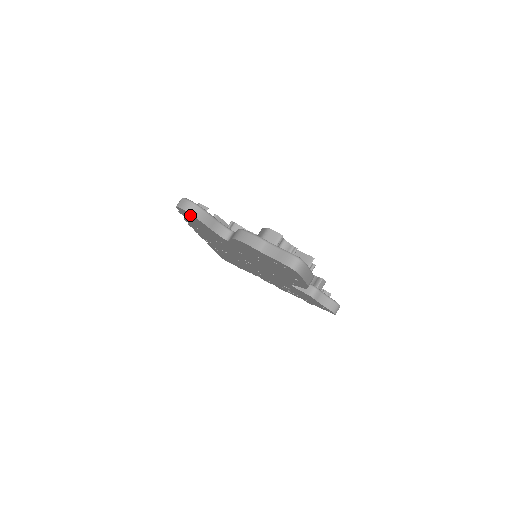
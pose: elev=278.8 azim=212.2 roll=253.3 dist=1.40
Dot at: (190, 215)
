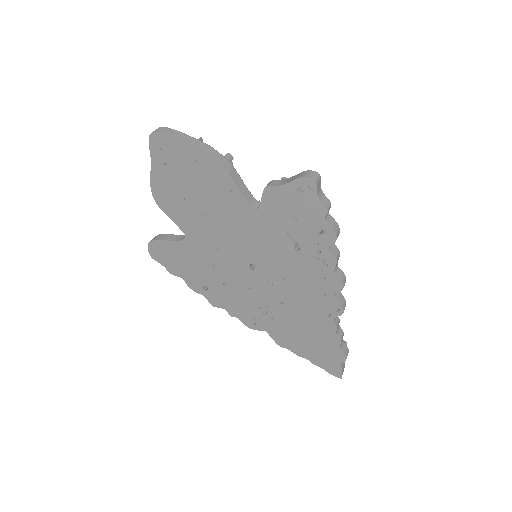
Dot at: (156, 248)
